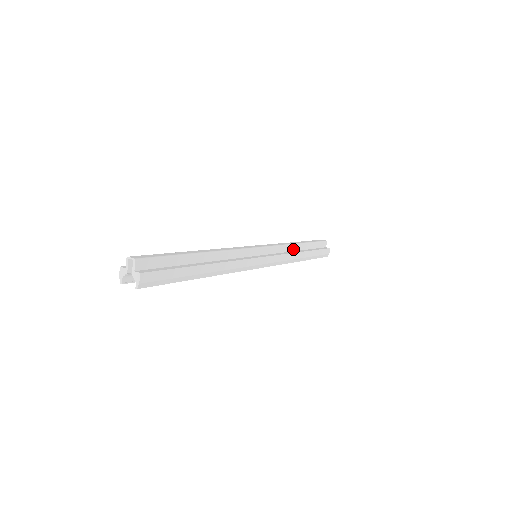
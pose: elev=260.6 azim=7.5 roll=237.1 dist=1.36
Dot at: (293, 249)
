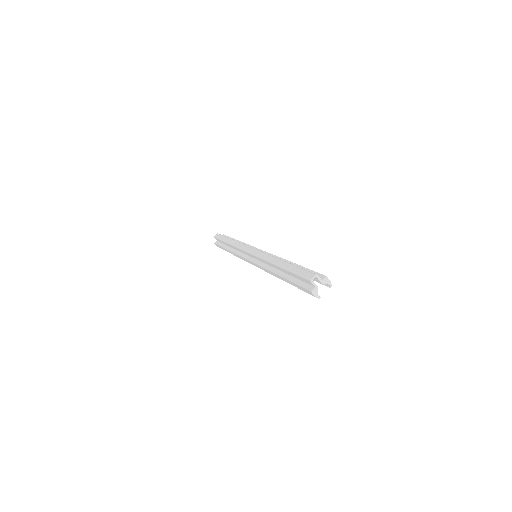
Dot at: occluded
